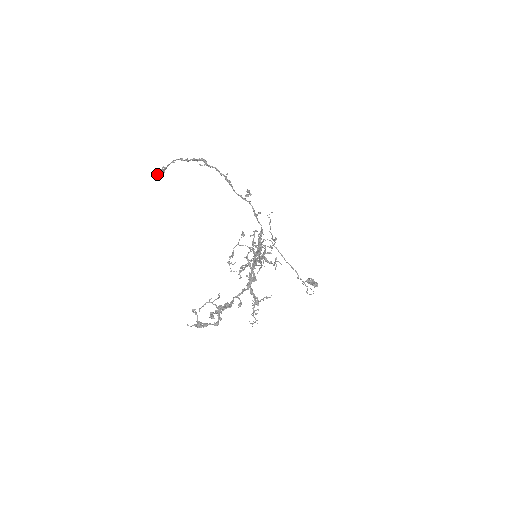
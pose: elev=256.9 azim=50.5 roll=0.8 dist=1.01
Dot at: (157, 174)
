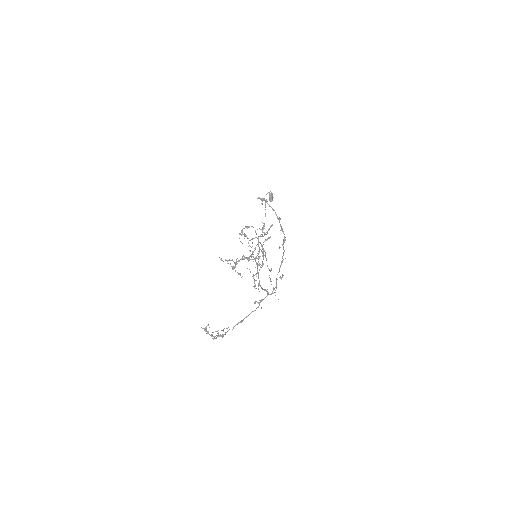
Dot at: occluded
